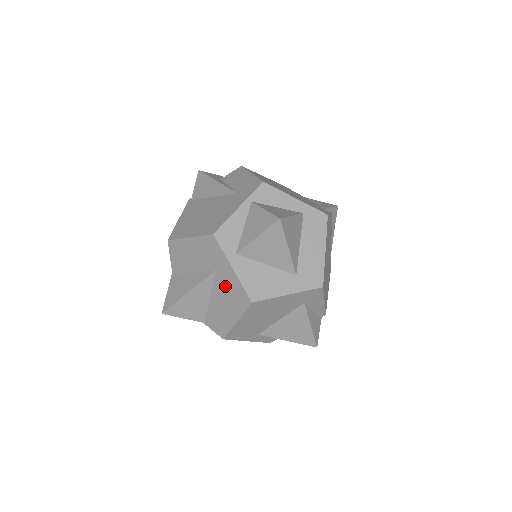
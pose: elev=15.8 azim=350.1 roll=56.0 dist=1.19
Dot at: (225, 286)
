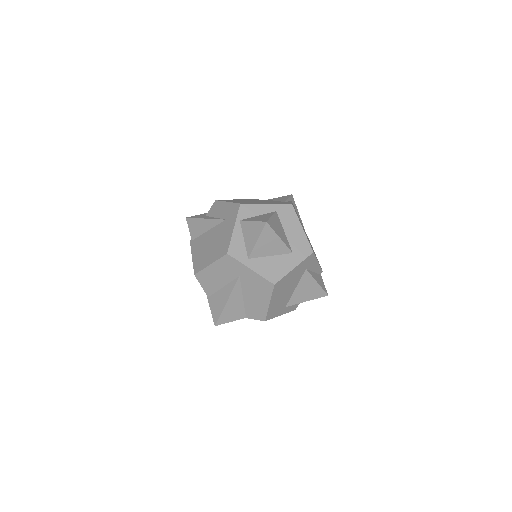
Dot at: (251, 284)
